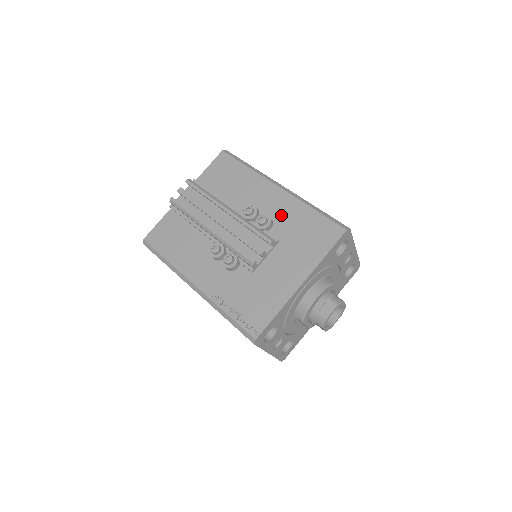
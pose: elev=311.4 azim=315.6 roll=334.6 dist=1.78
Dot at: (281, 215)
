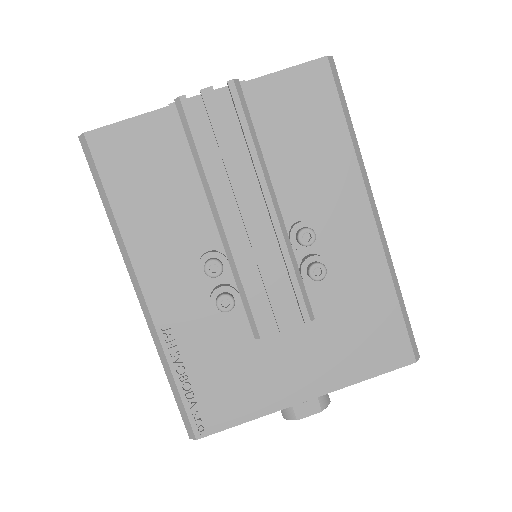
Dot at: (346, 270)
